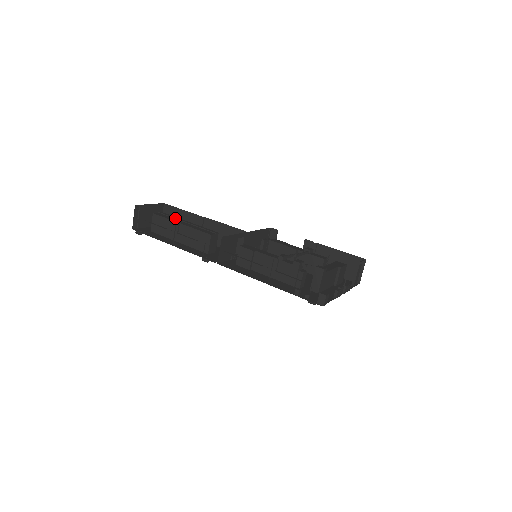
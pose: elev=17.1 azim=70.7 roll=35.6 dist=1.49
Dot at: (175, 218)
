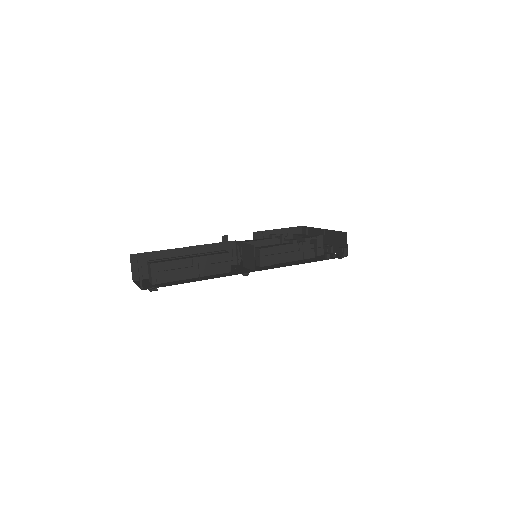
Dot at: (173, 258)
